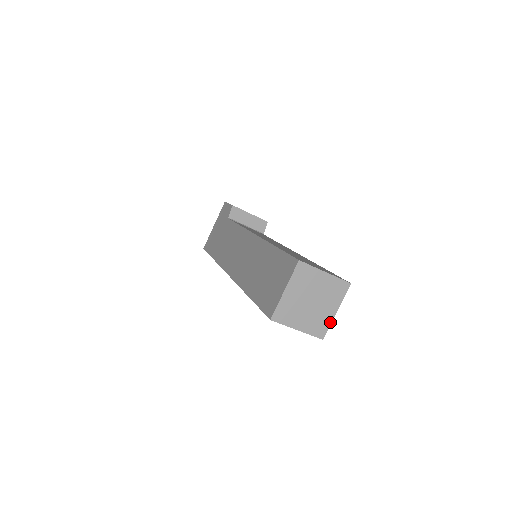
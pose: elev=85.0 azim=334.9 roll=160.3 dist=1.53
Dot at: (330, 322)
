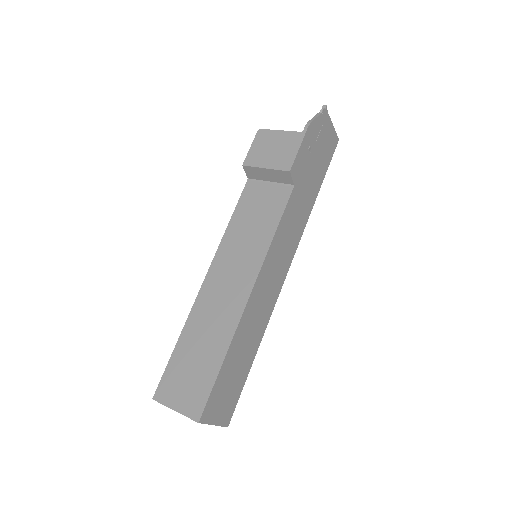
Dot at: (218, 425)
